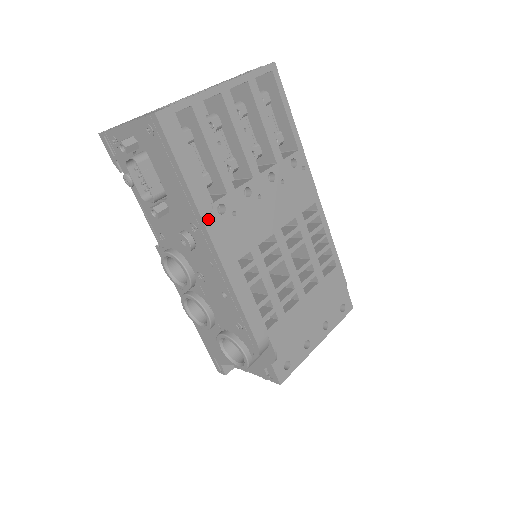
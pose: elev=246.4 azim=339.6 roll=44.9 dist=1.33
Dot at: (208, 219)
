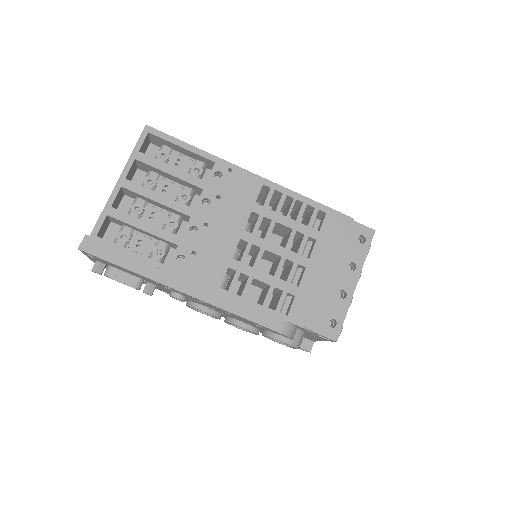
Dot at: (165, 280)
